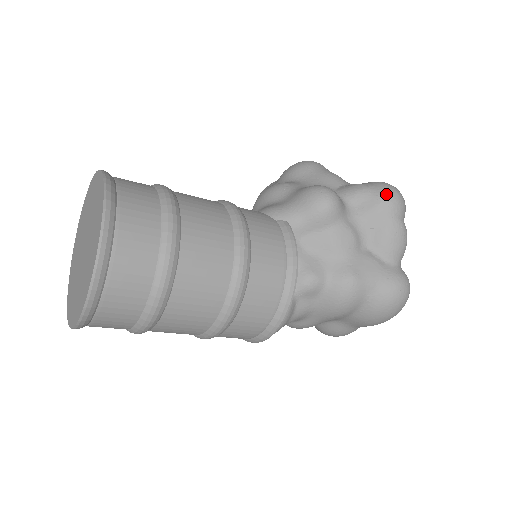
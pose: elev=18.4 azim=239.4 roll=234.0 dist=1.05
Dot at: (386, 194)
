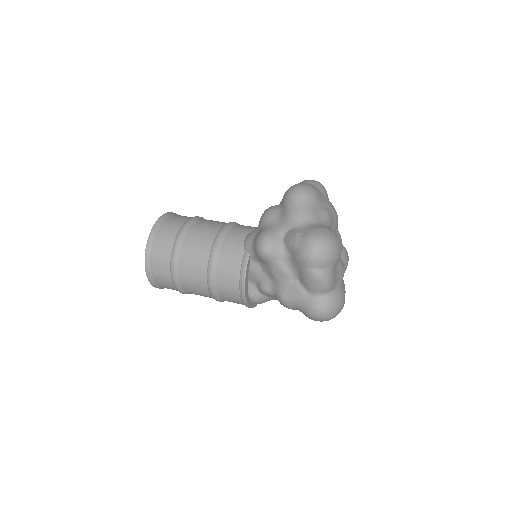
Dot at: (302, 252)
